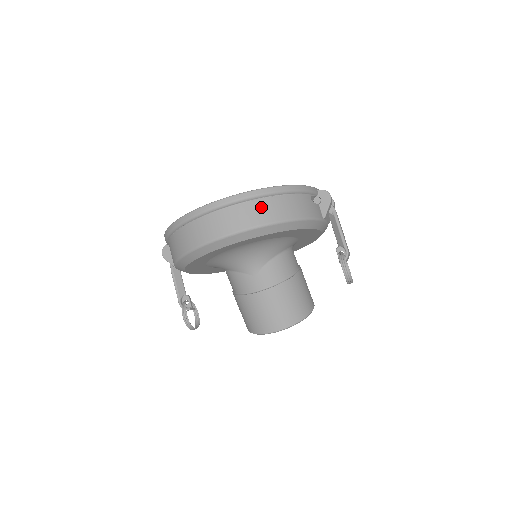
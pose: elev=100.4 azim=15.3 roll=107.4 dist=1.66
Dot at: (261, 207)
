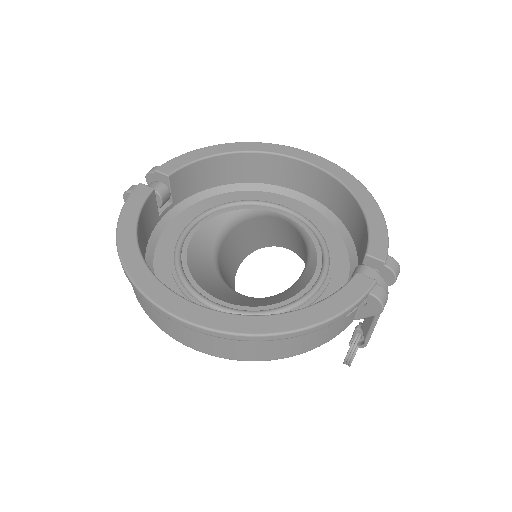
Dot at: (247, 347)
